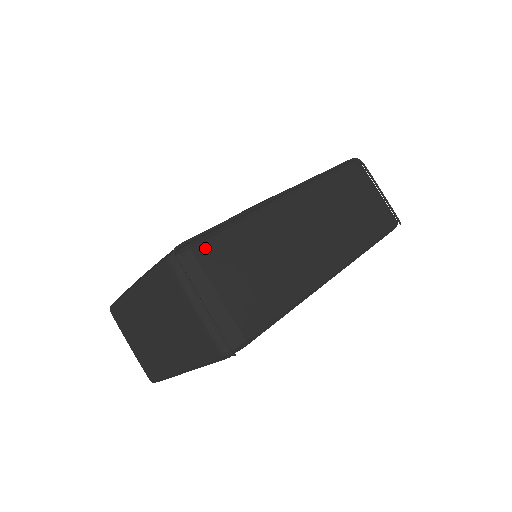
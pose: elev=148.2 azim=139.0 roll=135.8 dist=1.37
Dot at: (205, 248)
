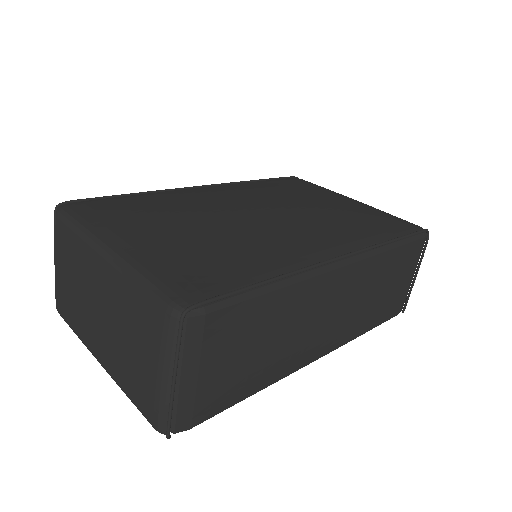
Dot at: (222, 317)
